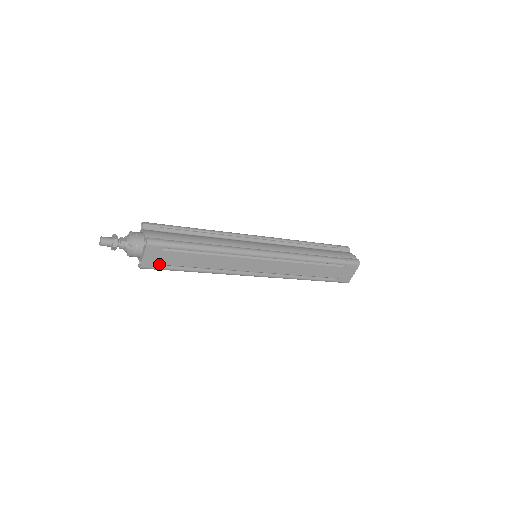
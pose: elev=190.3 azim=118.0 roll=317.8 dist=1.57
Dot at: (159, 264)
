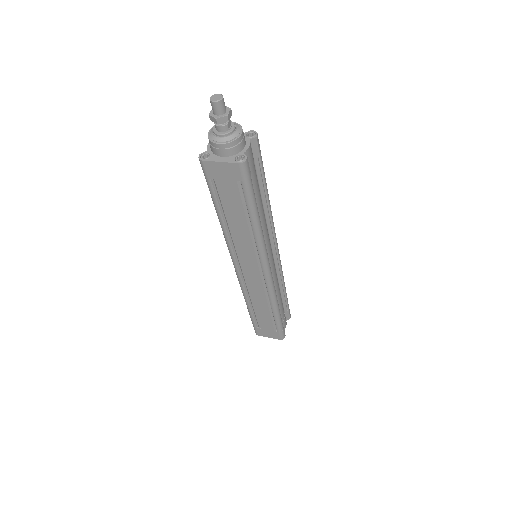
Dot at: (215, 179)
